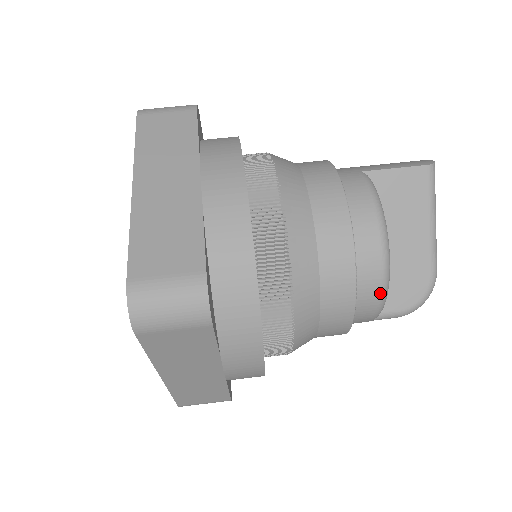
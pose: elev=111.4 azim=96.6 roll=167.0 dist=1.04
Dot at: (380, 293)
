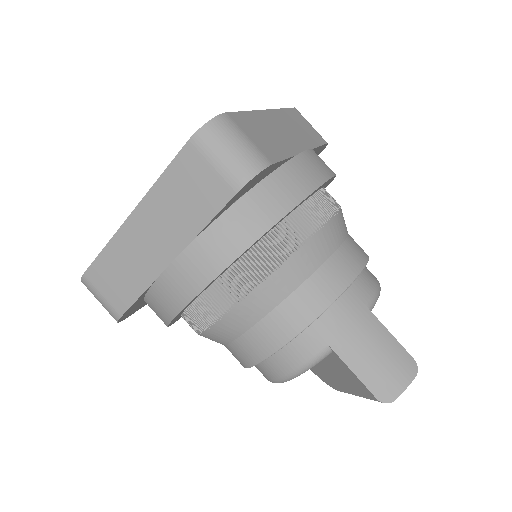
Dot at: occluded
